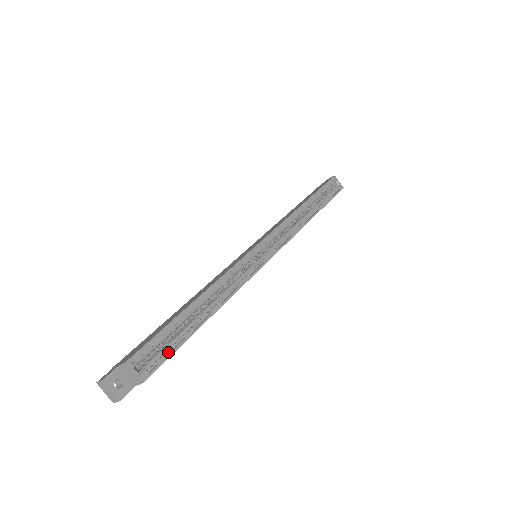
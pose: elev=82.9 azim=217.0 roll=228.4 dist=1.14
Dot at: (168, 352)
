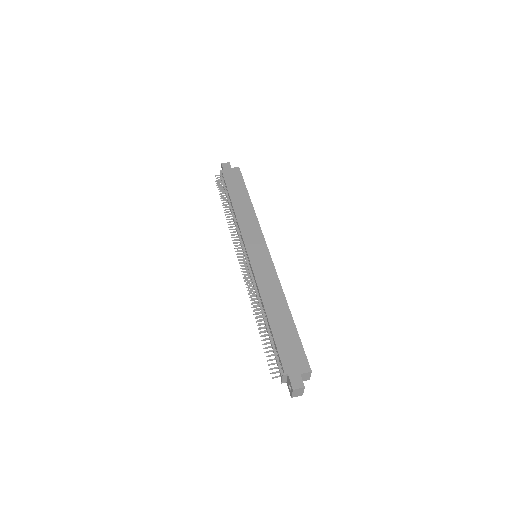
Dot at: occluded
